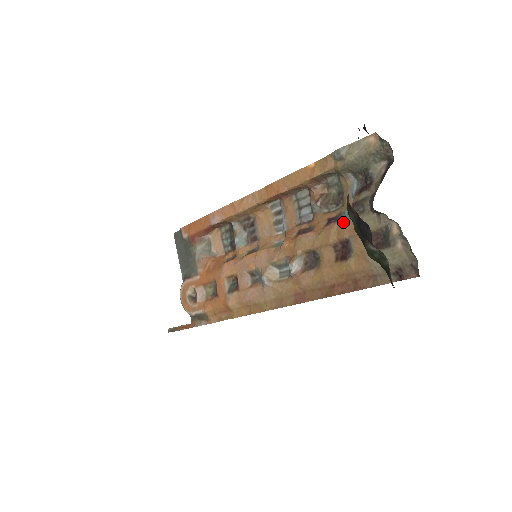
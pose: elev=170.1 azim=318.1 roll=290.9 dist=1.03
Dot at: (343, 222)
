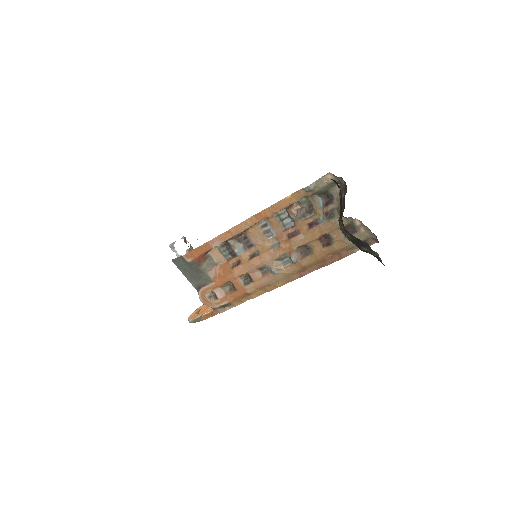
Dot at: (322, 225)
